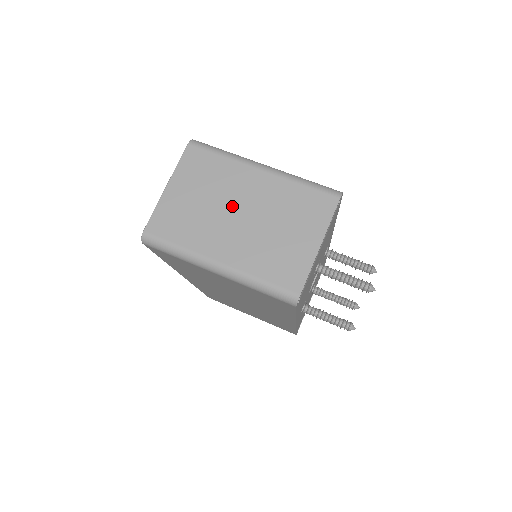
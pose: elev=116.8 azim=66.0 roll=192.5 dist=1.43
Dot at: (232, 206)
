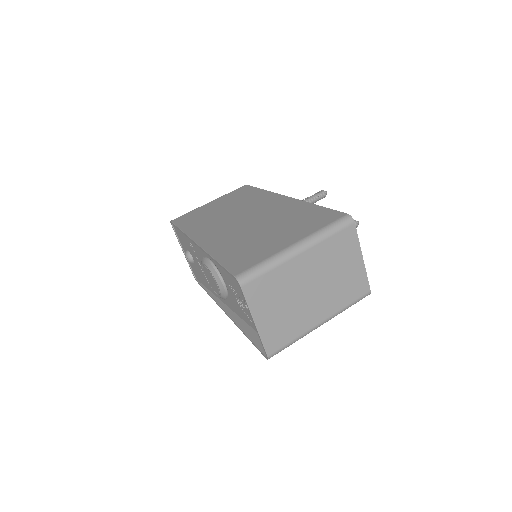
Dot at: (303, 290)
